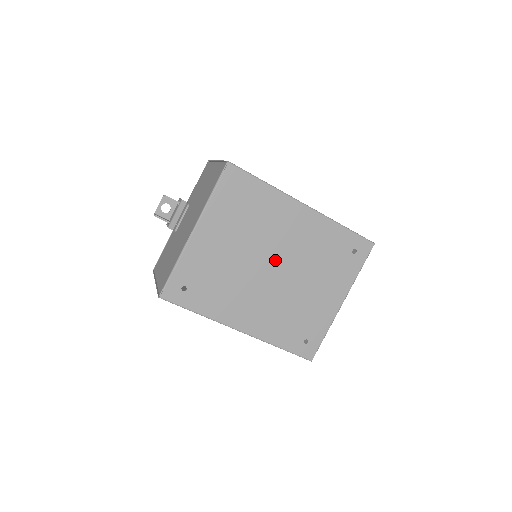
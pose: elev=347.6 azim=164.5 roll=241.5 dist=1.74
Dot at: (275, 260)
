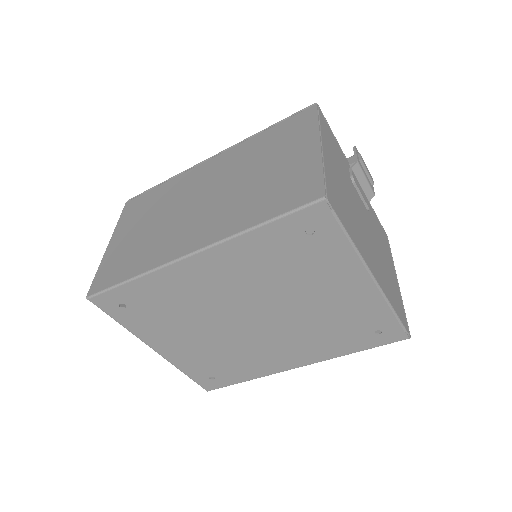
Dot at: (241, 313)
